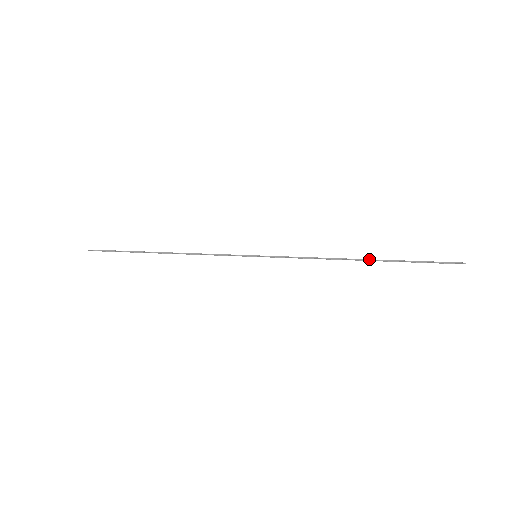
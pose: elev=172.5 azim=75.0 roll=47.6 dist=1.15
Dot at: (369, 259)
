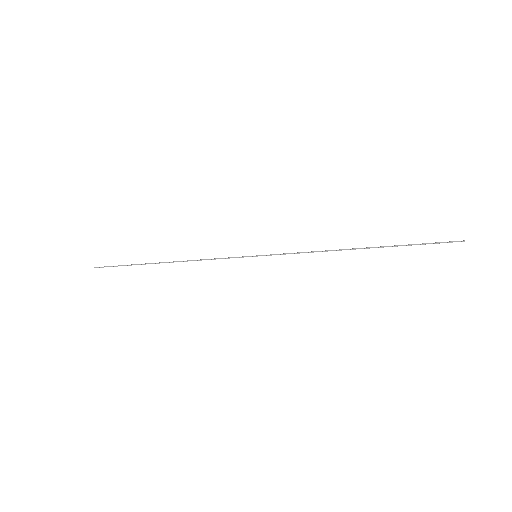
Dot at: (368, 247)
